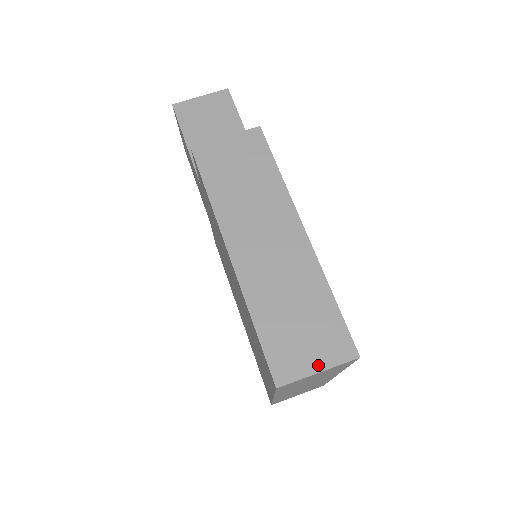
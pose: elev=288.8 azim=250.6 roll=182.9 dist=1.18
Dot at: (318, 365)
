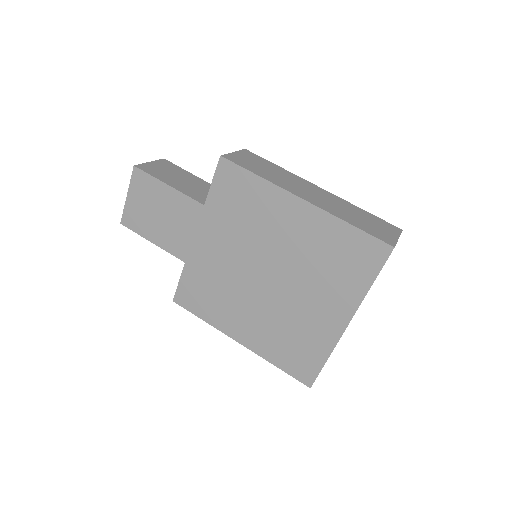
Dot at: (395, 235)
